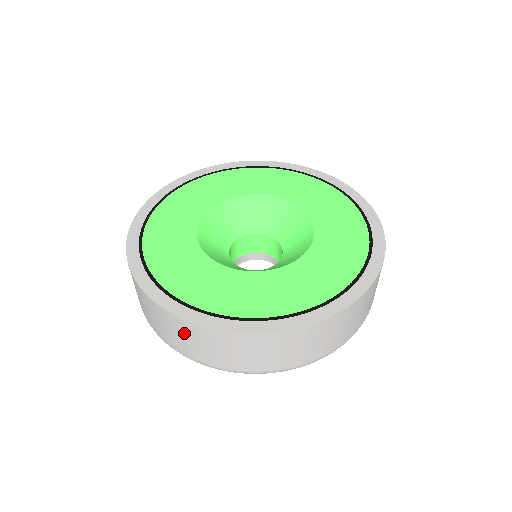
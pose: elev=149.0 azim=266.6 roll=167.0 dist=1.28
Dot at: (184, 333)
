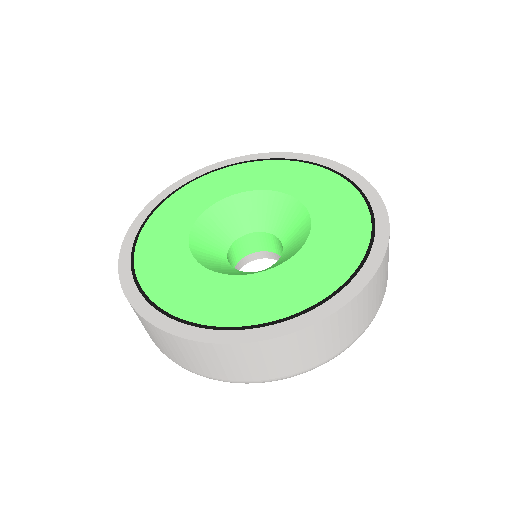
Dot at: (173, 346)
